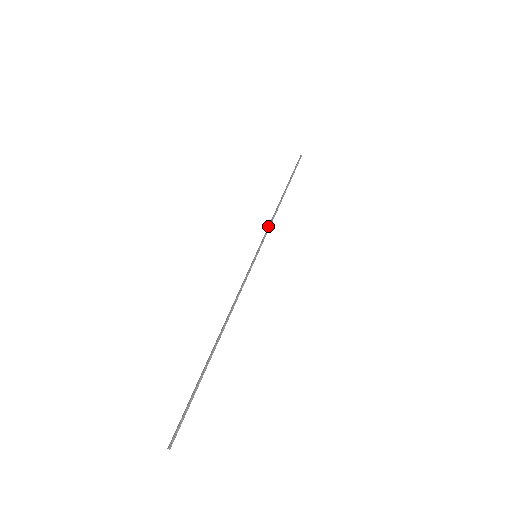
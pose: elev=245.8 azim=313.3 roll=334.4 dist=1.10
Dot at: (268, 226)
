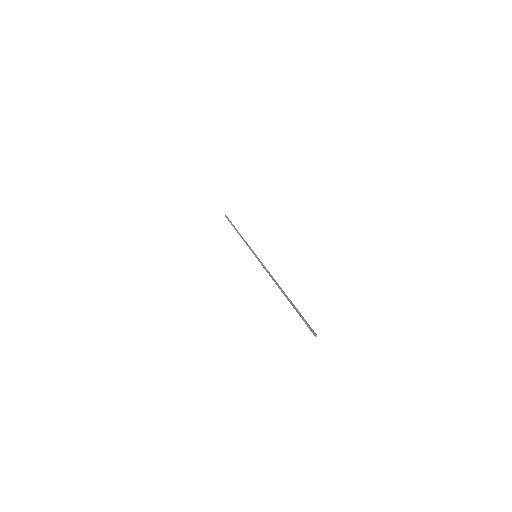
Dot at: (246, 244)
